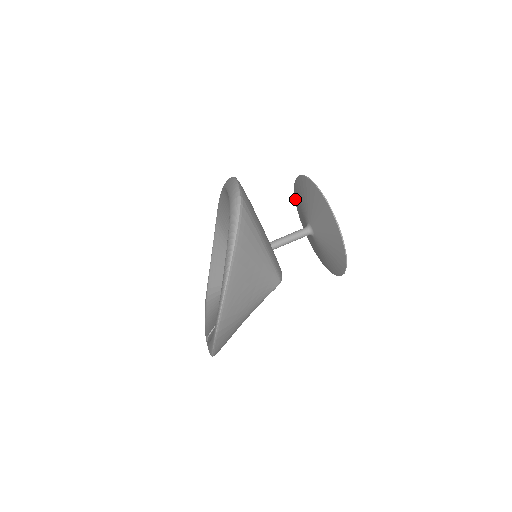
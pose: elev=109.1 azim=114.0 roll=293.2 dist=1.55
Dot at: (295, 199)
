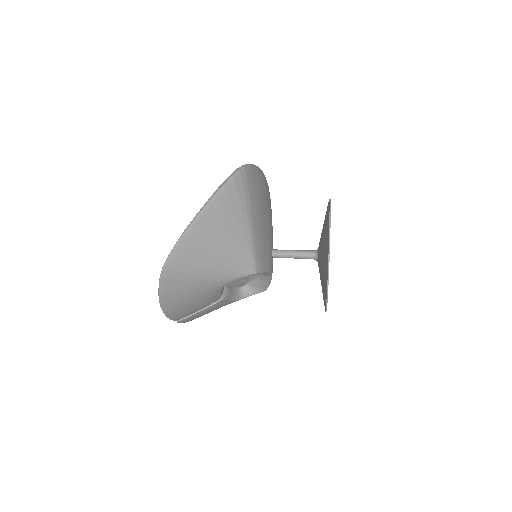
Dot at: occluded
